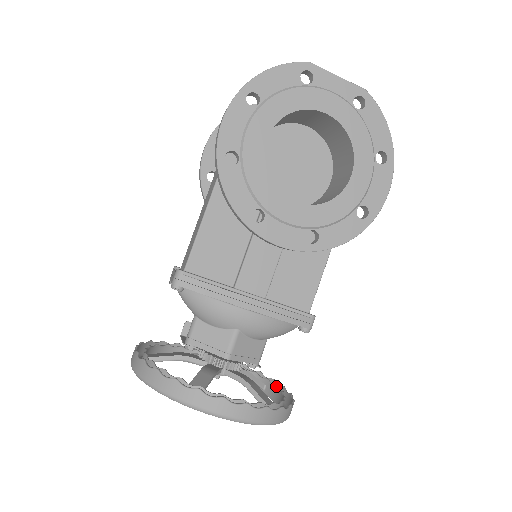
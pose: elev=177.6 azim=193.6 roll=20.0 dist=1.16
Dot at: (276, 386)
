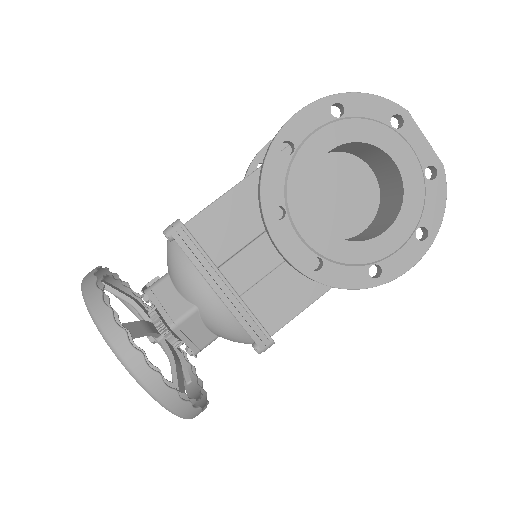
Dot at: (200, 387)
